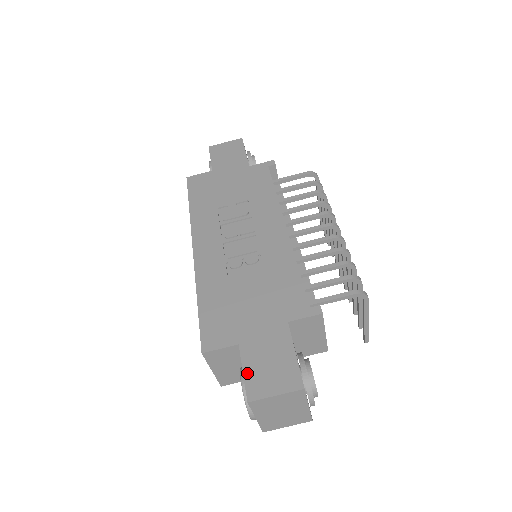
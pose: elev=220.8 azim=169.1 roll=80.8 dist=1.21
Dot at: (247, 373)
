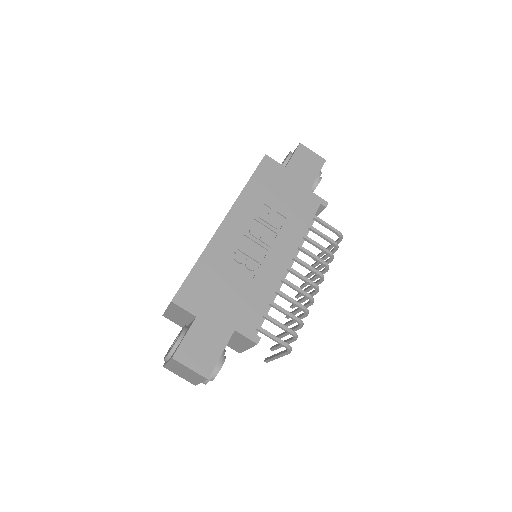
Dot at: (186, 340)
